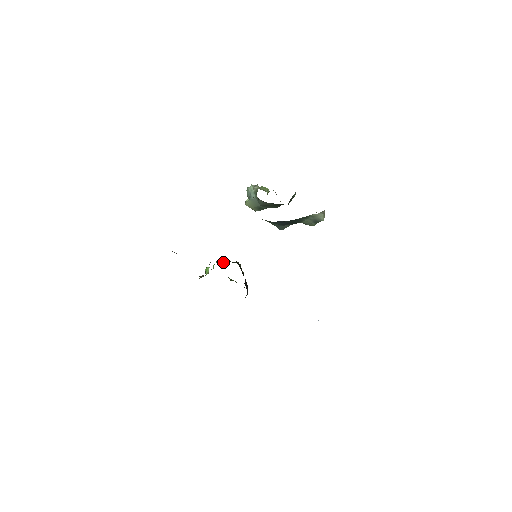
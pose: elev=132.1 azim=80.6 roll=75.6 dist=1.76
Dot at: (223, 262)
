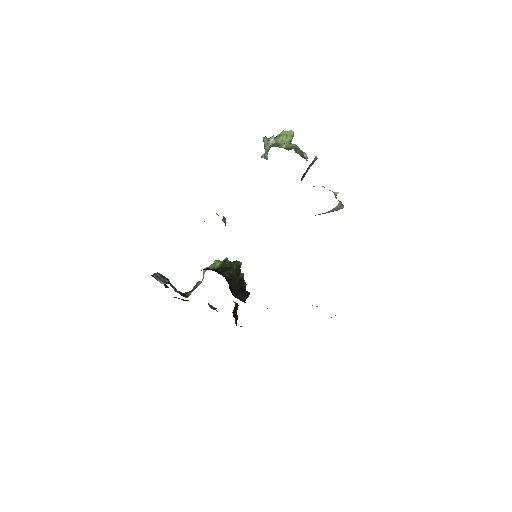
Dot at: (218, 266)
